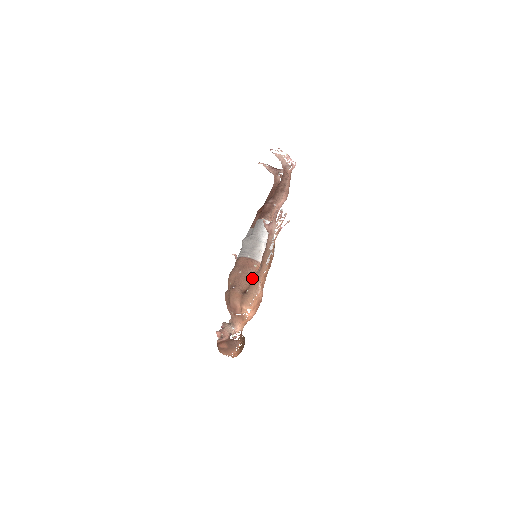
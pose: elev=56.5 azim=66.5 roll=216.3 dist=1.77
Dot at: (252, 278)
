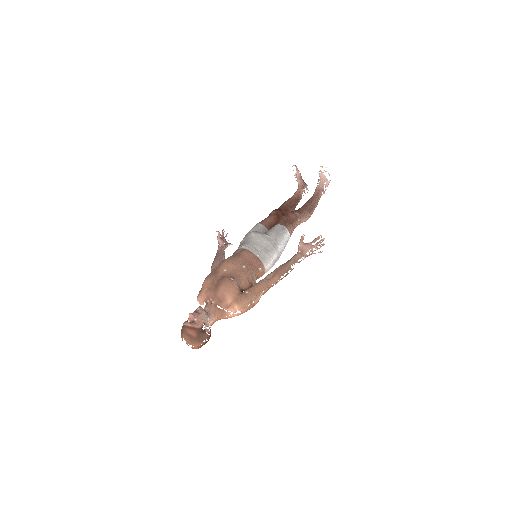
Dot at: (253, 280)
